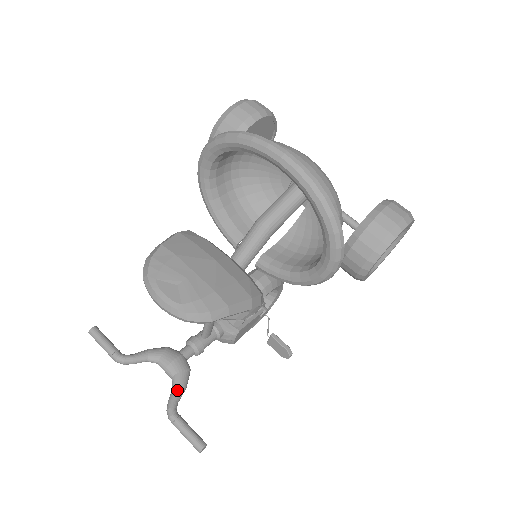
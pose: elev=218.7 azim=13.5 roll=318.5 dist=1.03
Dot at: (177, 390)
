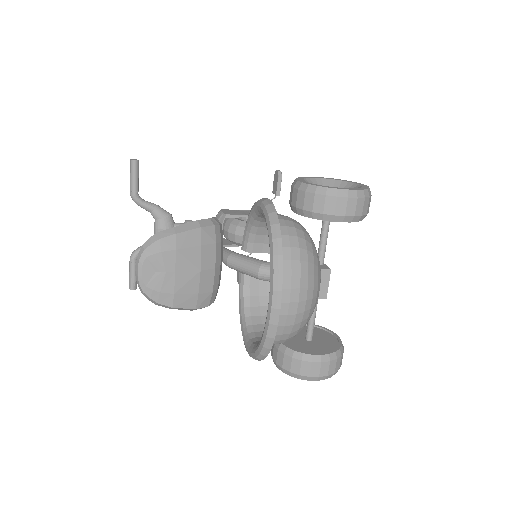
Dot at: occluded
